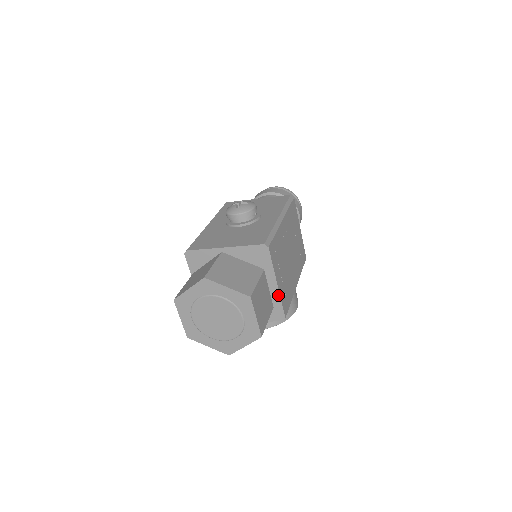
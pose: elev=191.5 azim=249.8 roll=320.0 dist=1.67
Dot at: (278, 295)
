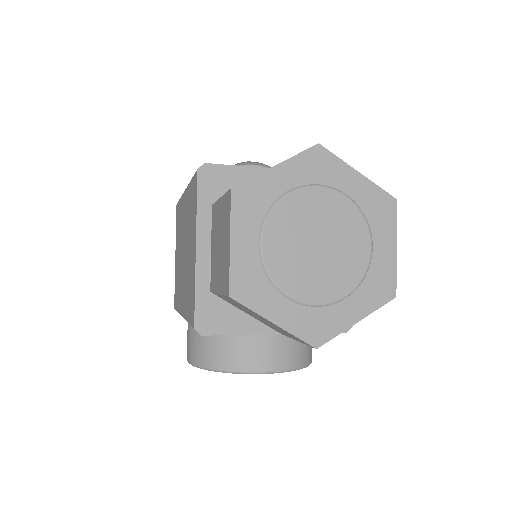
Dot at: occluded
